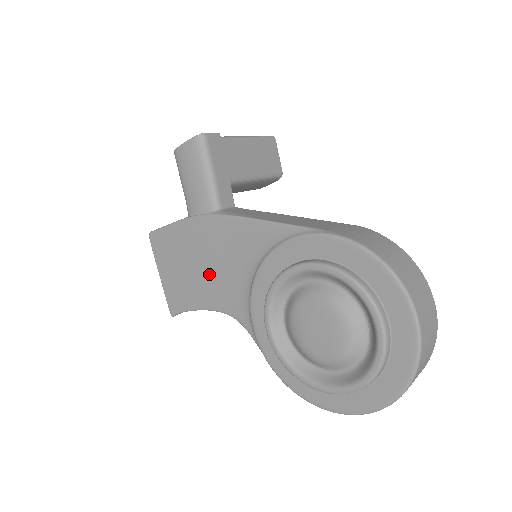
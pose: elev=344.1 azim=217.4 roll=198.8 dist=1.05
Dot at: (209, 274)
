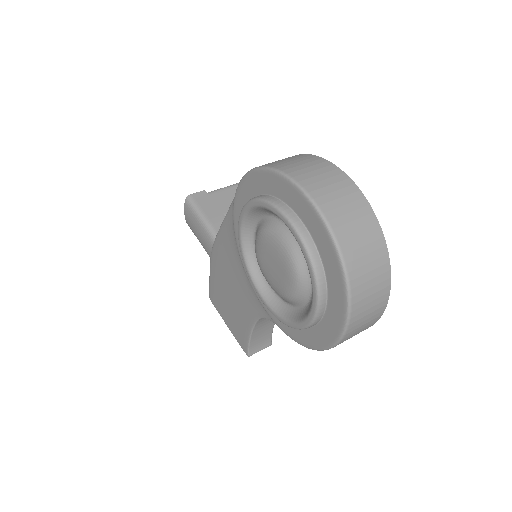
Dot at: (236, 294)
